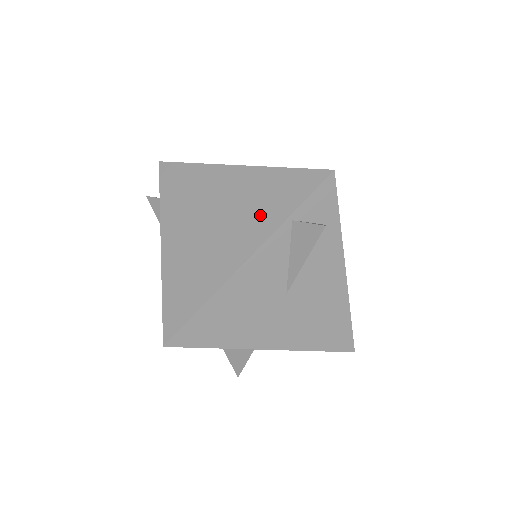
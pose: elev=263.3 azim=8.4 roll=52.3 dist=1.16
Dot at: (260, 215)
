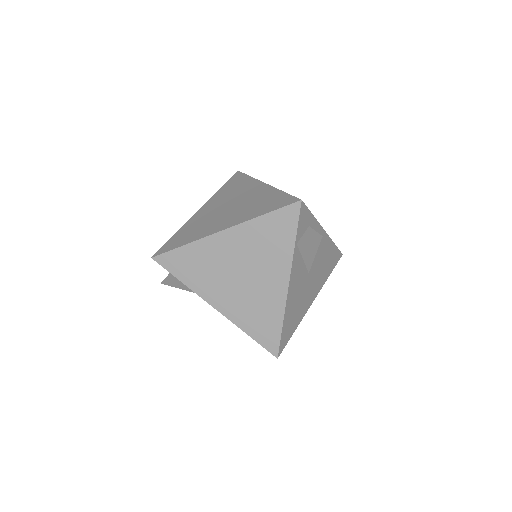
Dot at: (273, 254)
